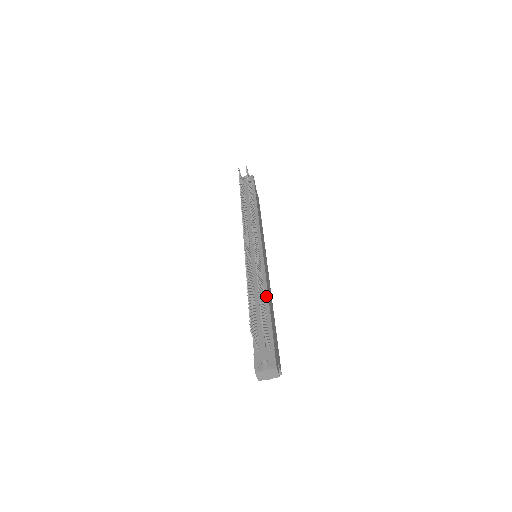
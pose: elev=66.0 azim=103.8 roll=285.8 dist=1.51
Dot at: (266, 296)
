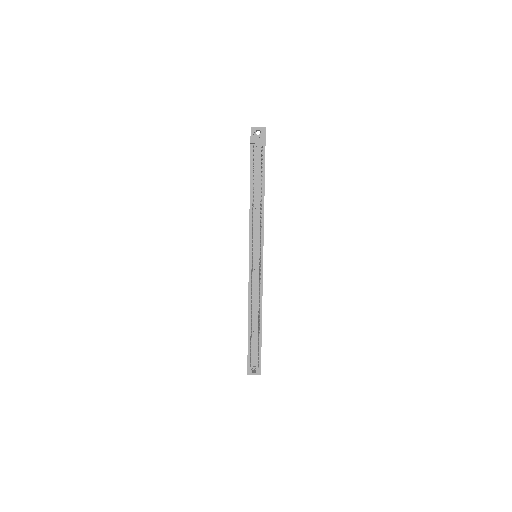
Dot at: (261, 313)
